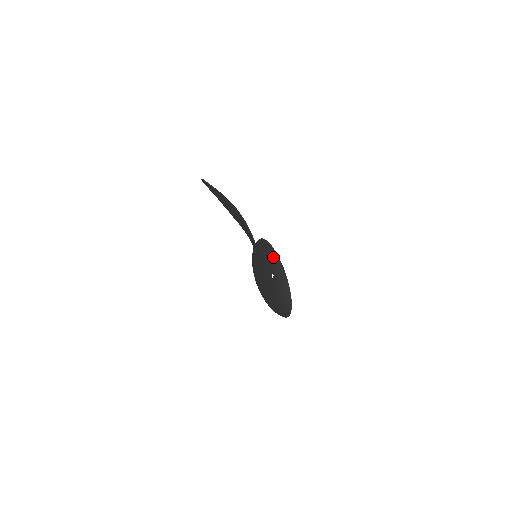
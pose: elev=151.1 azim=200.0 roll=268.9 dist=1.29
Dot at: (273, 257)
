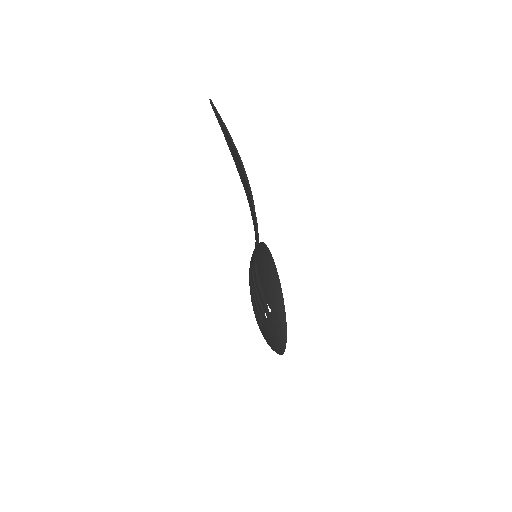
Dot at: (275, 288)
